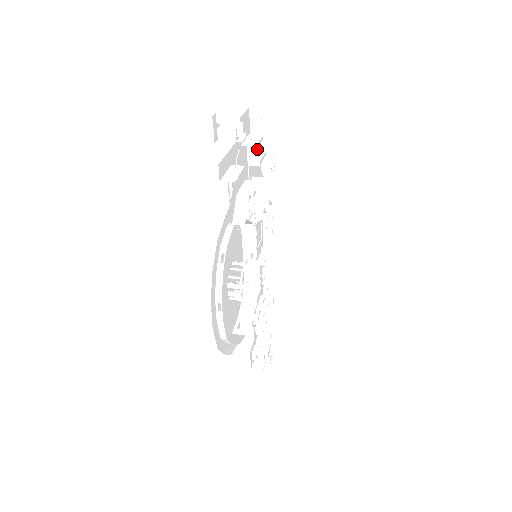
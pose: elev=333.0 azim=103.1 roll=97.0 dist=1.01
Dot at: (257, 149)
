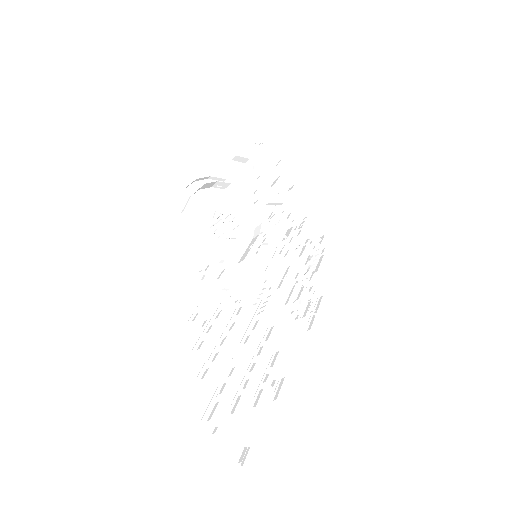
Dot at: (277, 179)
